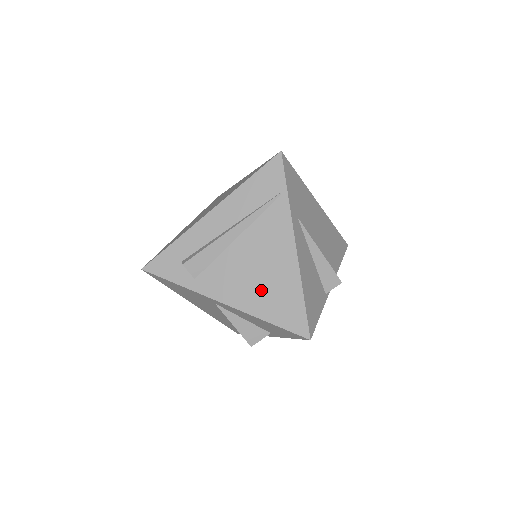
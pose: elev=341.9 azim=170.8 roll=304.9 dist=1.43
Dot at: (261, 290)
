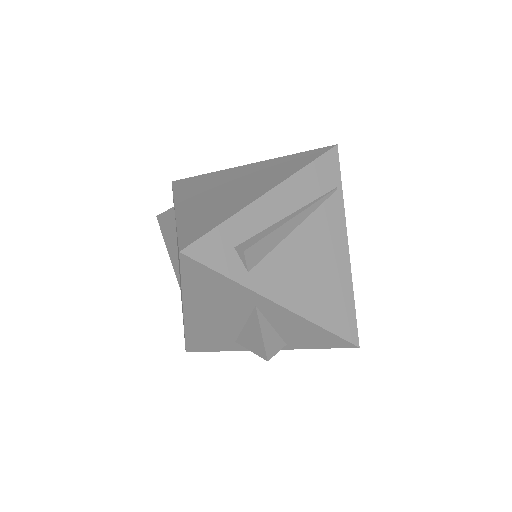
Dot at: (317, 291)
